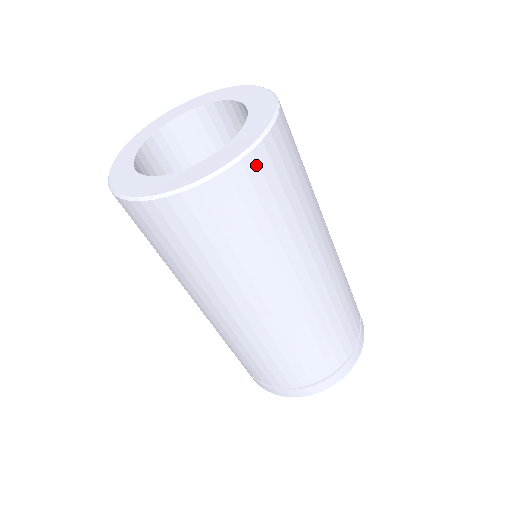
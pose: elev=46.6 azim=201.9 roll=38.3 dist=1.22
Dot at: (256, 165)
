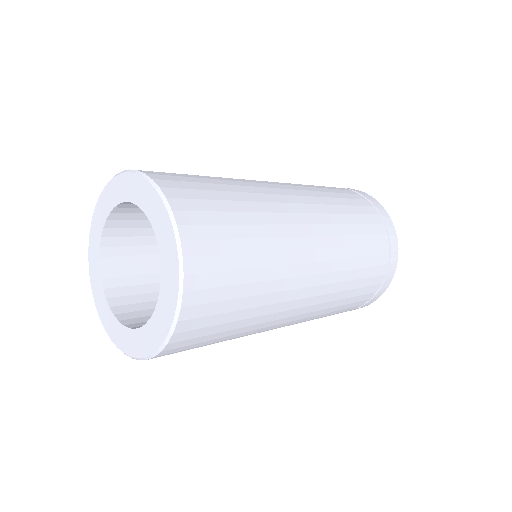
Dot at: (196, 260)
